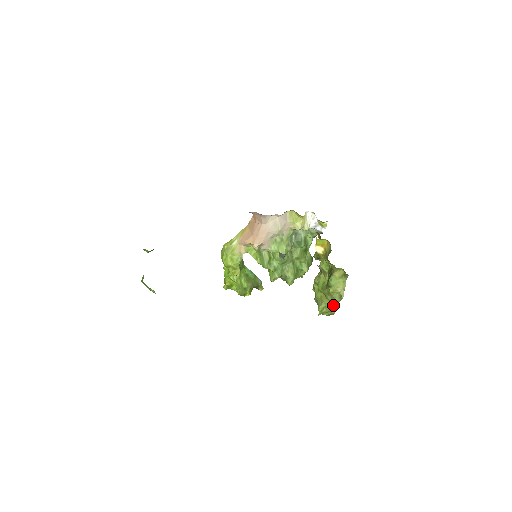
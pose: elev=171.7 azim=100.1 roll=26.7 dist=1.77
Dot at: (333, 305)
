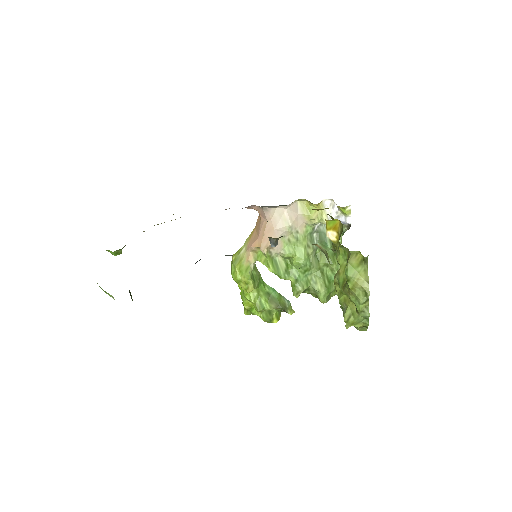
Dot at: (359, 308)
